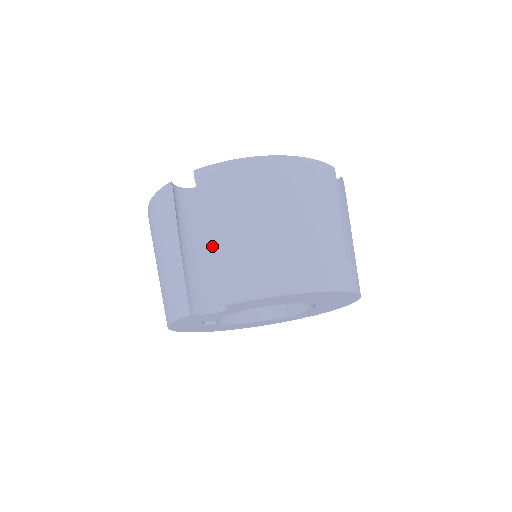
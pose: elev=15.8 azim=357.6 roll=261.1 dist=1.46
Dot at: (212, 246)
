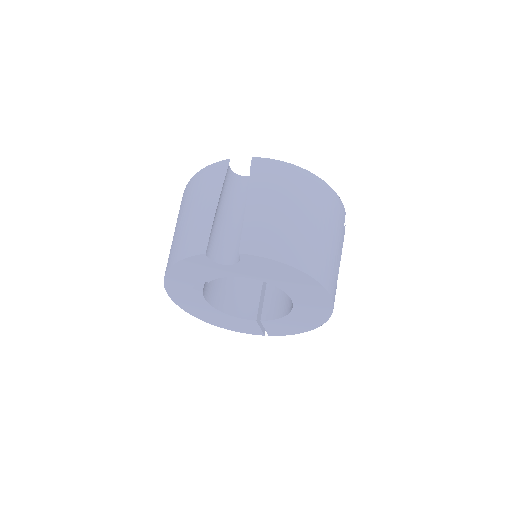
Dot at: (247, 210)
